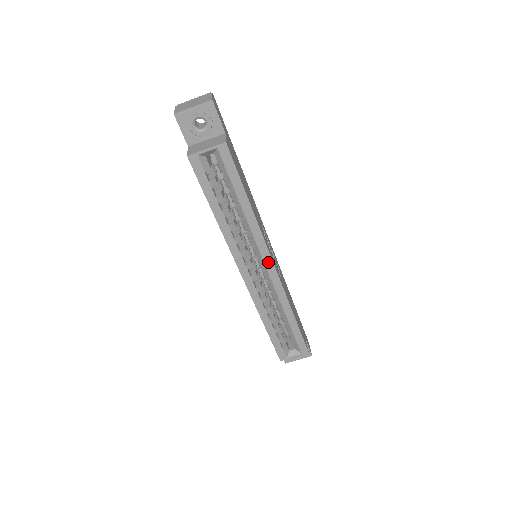
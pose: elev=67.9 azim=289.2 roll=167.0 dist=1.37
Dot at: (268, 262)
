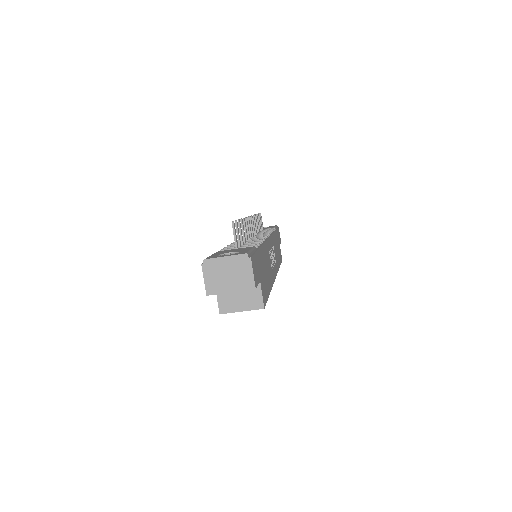
Dot at: occluded
